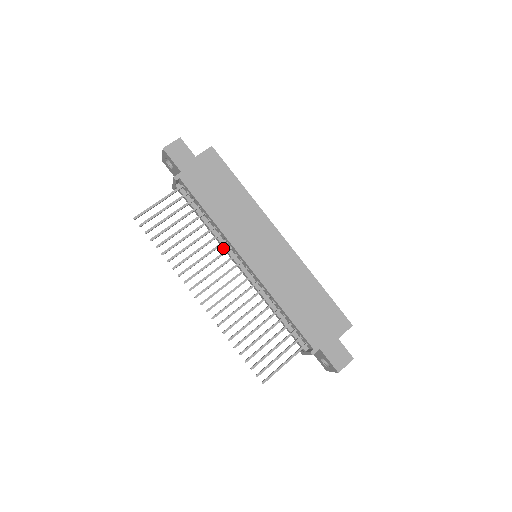
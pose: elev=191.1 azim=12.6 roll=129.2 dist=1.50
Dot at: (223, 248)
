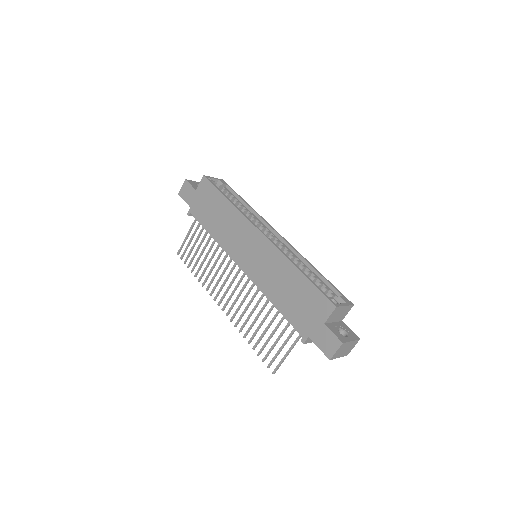
Dot at: occluded
